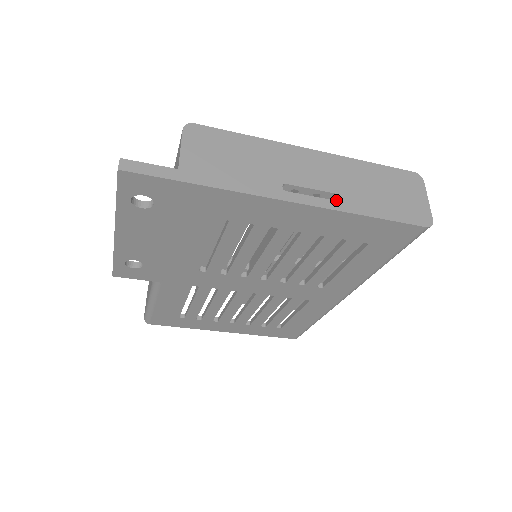
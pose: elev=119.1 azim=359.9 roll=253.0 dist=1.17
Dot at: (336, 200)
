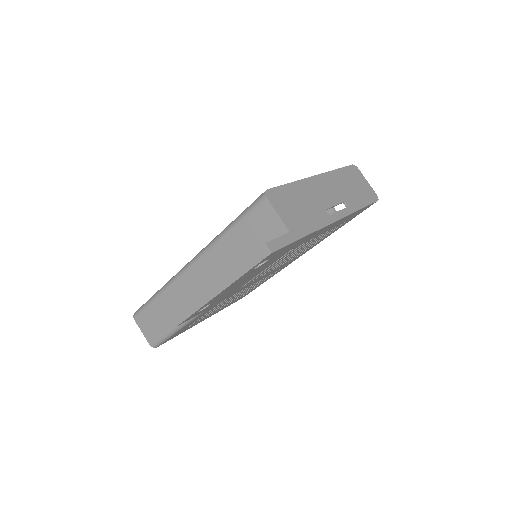
Dot at: occluded
